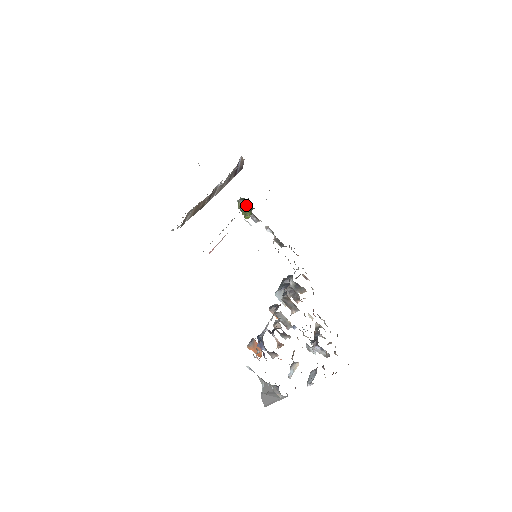
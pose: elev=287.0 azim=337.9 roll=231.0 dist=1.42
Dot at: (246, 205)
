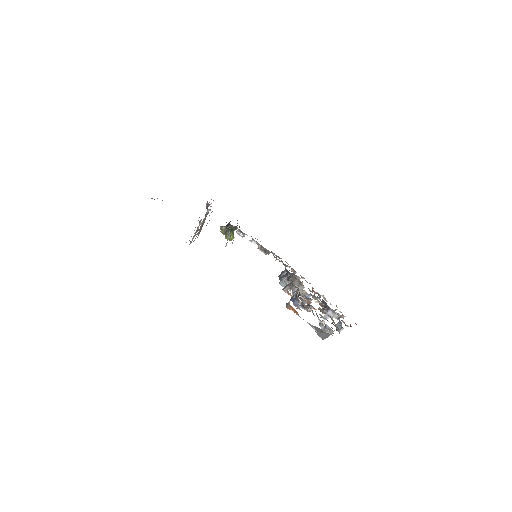
Dot at: (231, 225)
